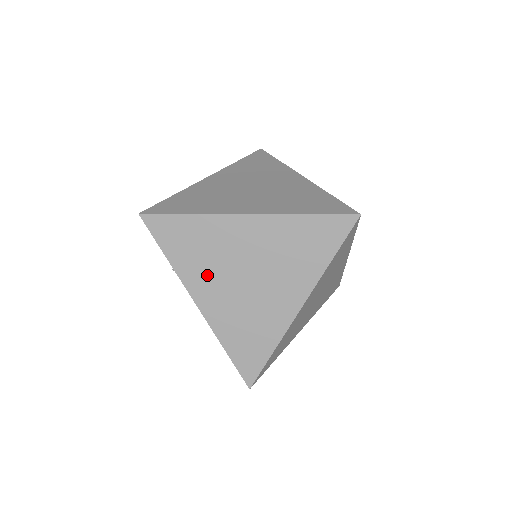
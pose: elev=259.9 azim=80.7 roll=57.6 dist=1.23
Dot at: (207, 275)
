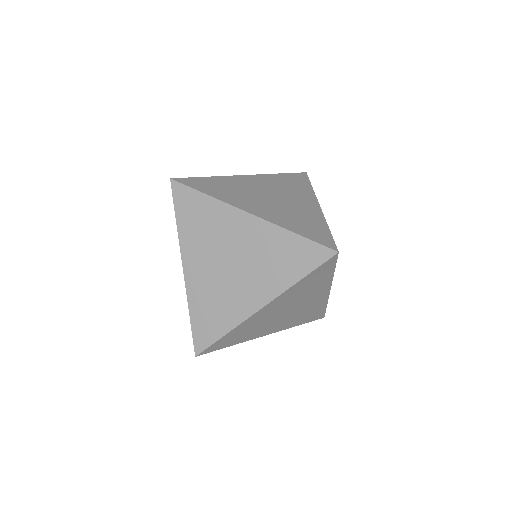
Dot at: (200, 249)
